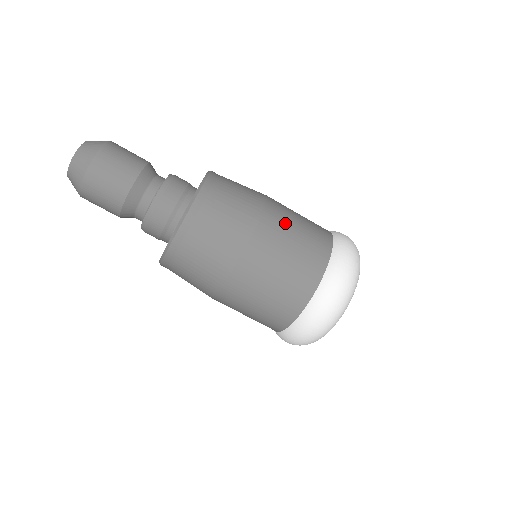
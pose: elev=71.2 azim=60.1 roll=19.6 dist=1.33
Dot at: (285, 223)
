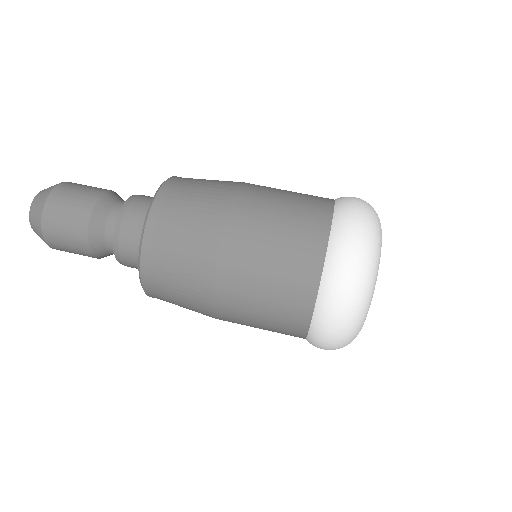
Dot at: (270, 189)
